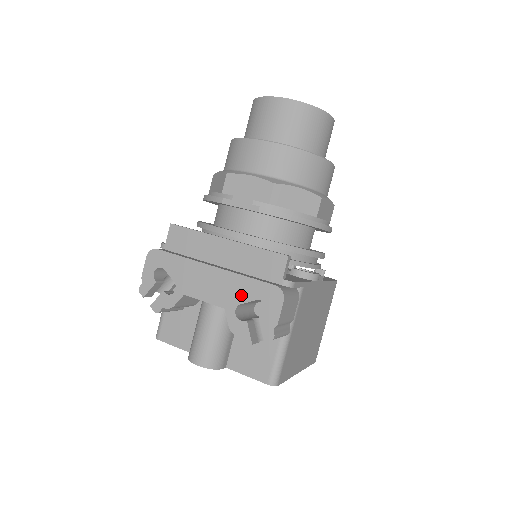
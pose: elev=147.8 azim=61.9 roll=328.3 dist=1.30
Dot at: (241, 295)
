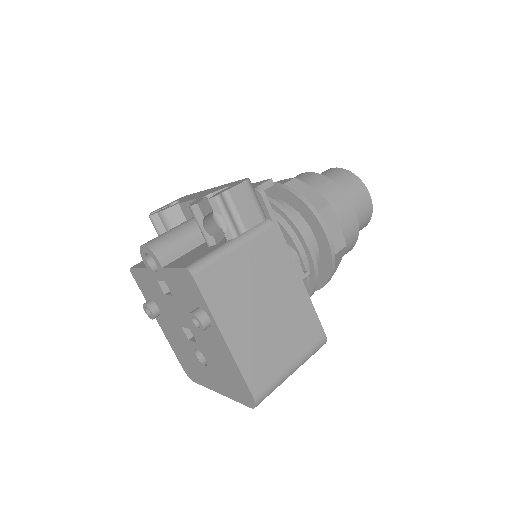
Dot at: (217, 189)
